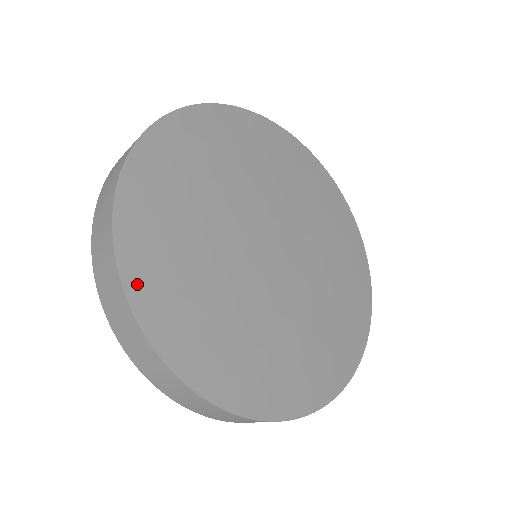
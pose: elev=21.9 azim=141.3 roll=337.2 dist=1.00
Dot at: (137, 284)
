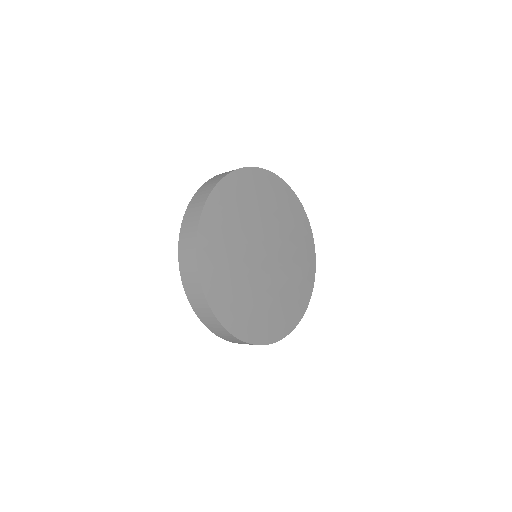
Dot at: (211, 205)
